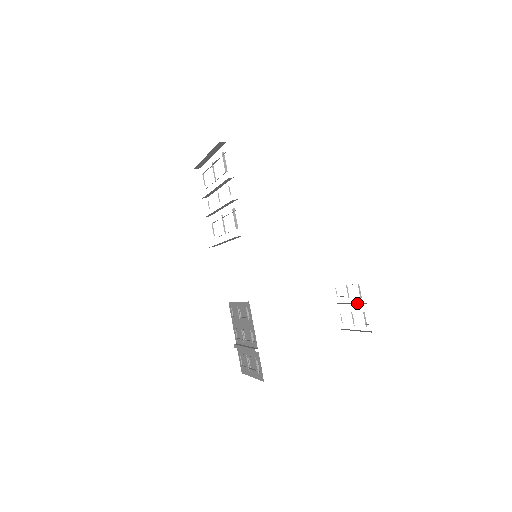
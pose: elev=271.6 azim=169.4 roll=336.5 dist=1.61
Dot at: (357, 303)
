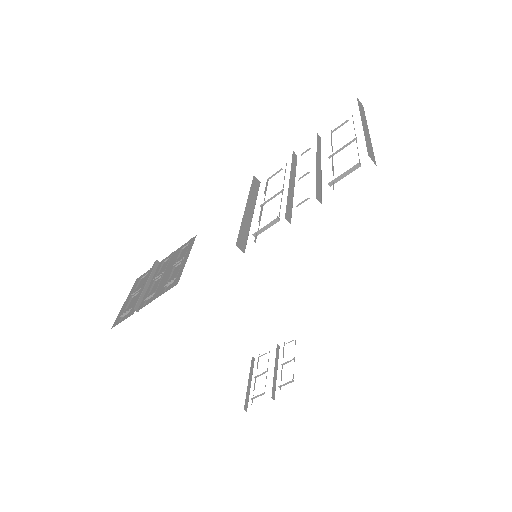
Dot at: (274, 381)
